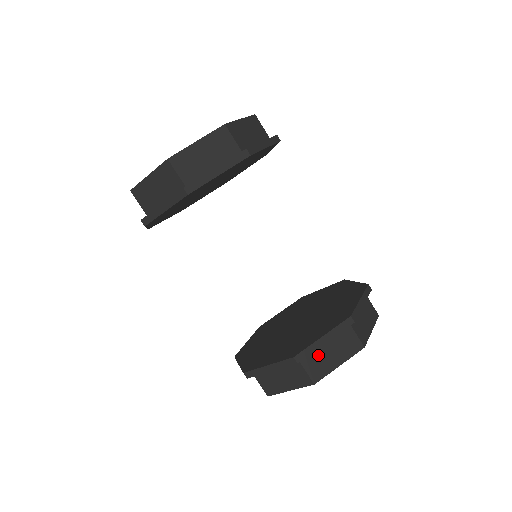
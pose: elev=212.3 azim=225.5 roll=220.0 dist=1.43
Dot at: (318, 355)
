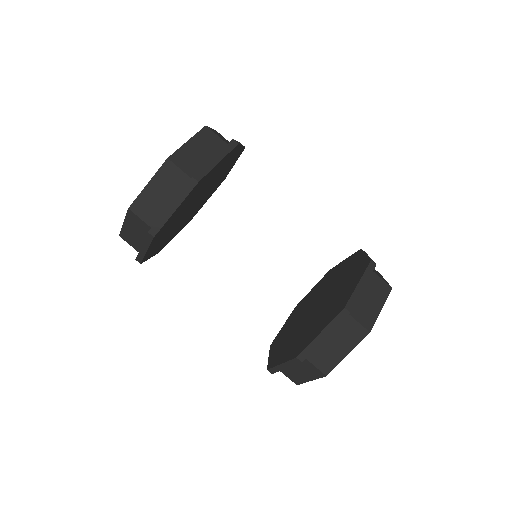
Dot at: (323, 349)
